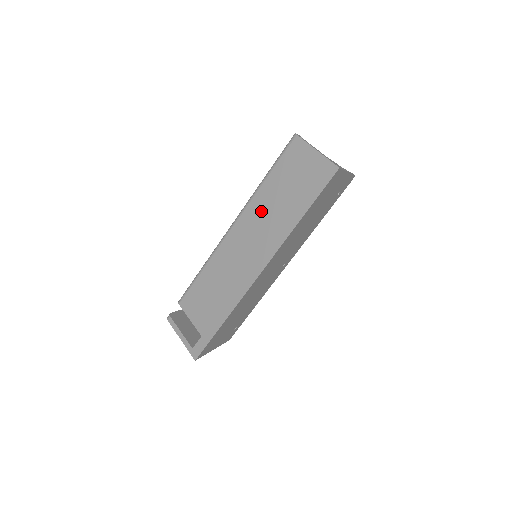
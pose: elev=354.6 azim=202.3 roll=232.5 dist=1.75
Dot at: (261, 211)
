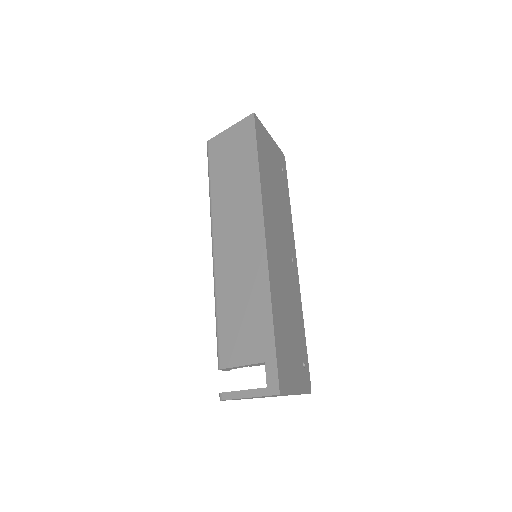
Dot at: (225, 206)
